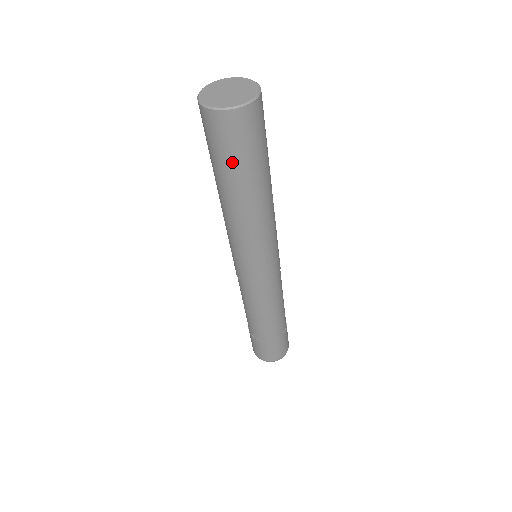
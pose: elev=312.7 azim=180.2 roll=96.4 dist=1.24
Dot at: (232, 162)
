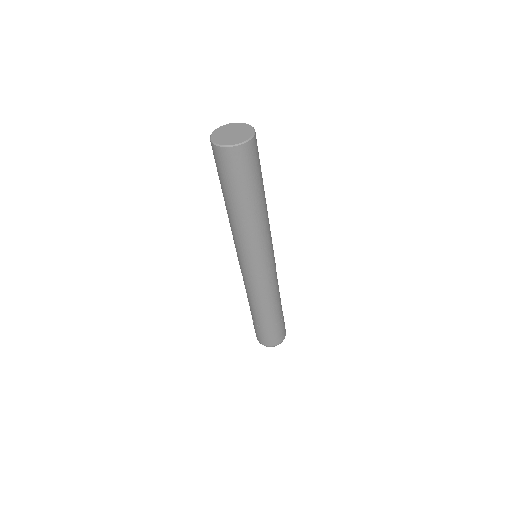
Dot at: (255, 177)
